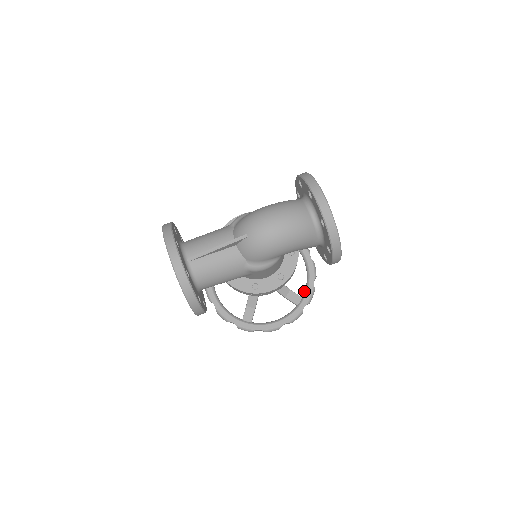
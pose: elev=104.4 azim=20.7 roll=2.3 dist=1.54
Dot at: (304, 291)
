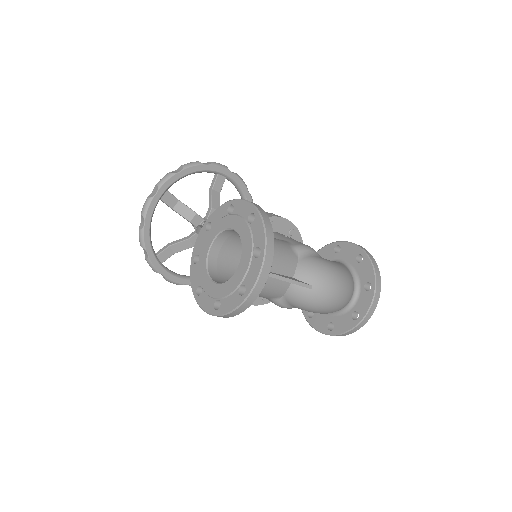
Dot at: occluded
